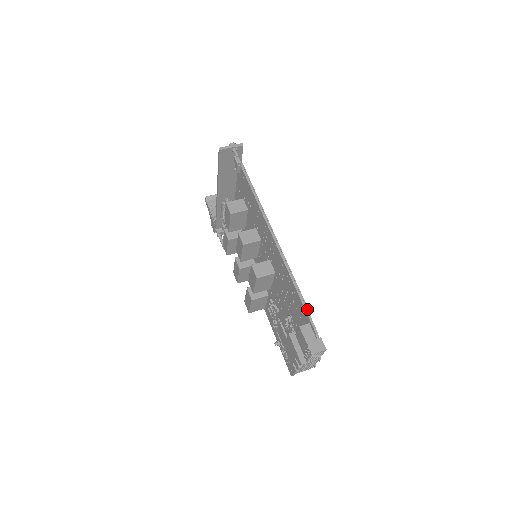
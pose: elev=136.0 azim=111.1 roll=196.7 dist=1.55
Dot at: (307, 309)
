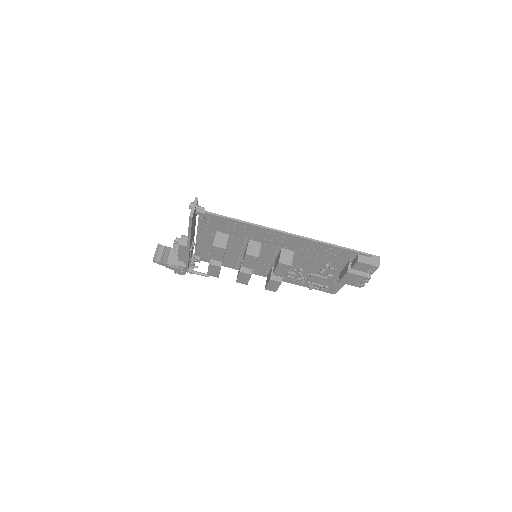
Dot at: (348, 249)
